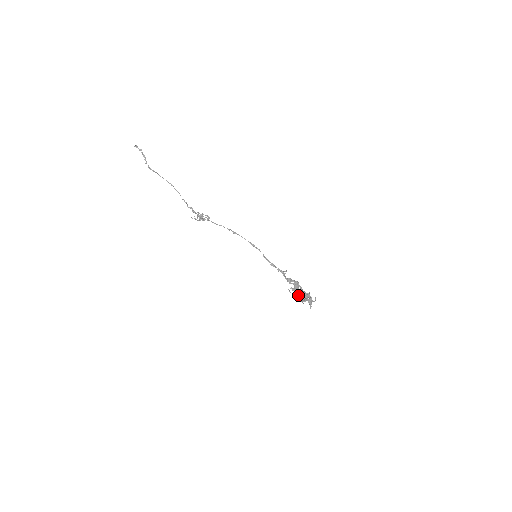
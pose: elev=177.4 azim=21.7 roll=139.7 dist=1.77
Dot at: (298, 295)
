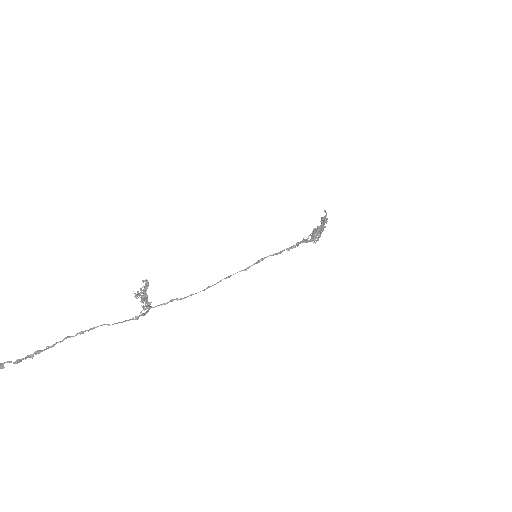
Dot at: occluded
